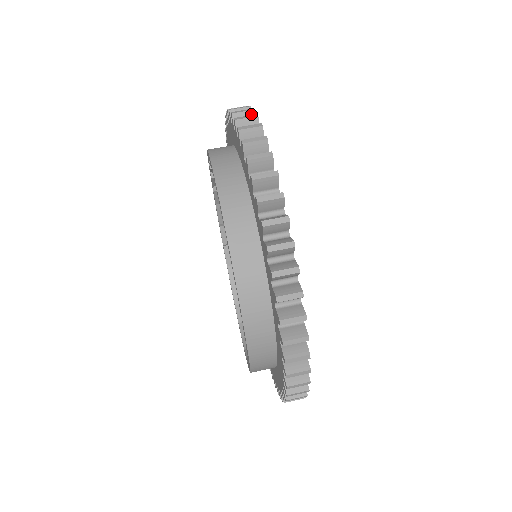
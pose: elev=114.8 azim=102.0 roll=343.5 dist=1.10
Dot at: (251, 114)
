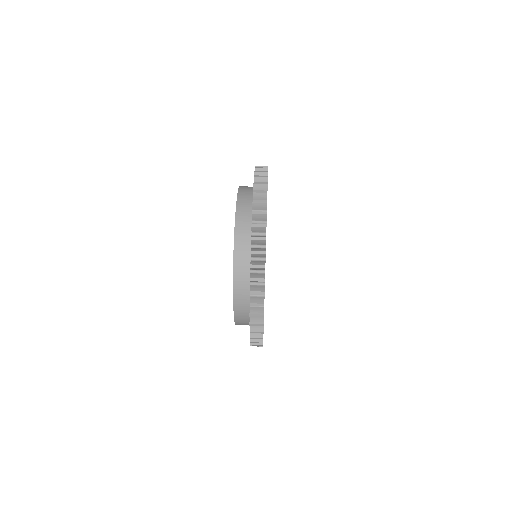
Dot at: occluded
